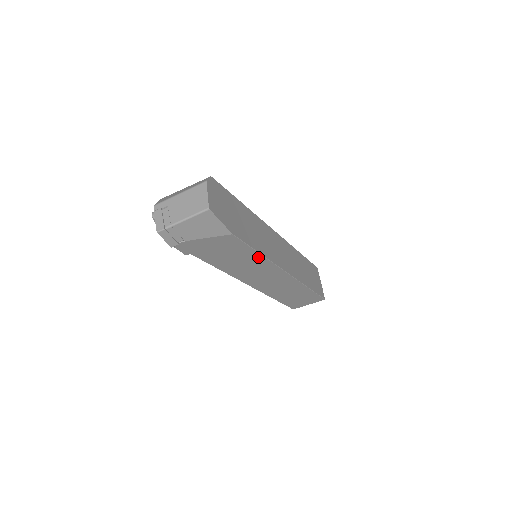
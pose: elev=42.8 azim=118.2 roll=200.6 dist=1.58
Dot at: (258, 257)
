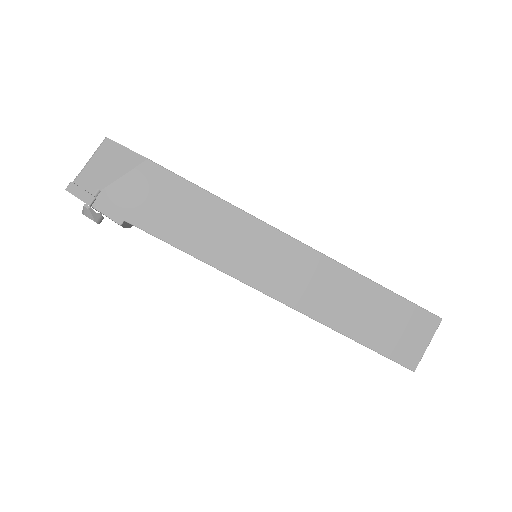
Dot at: (219, 206)
